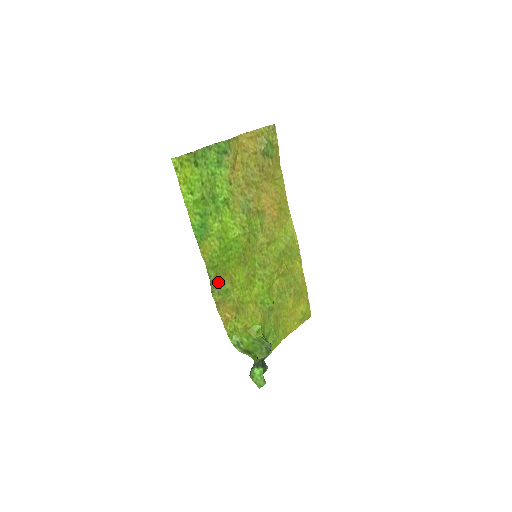
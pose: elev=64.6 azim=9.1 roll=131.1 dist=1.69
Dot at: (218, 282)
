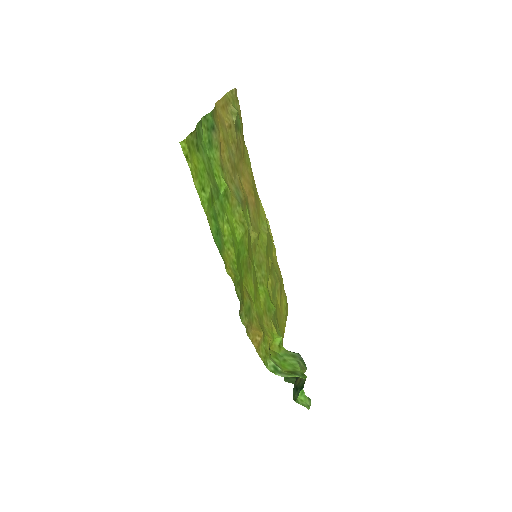
Dot at: (242, 301)
